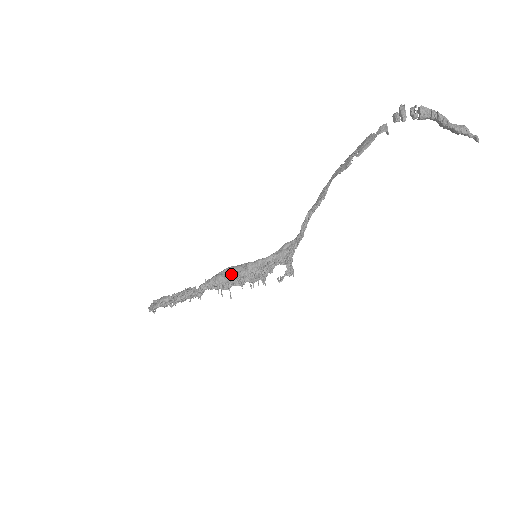
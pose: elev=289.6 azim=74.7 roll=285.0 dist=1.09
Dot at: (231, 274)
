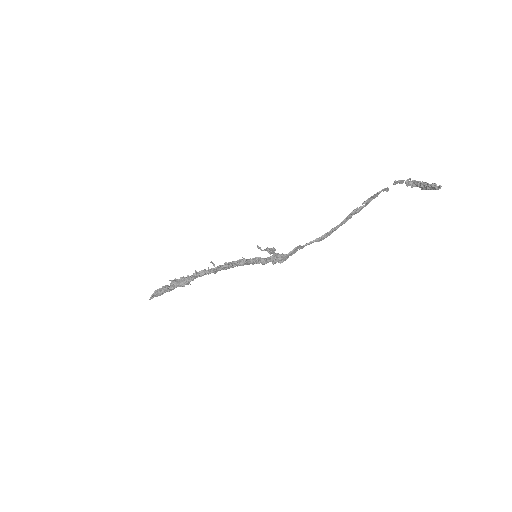
Dot at: occluded
